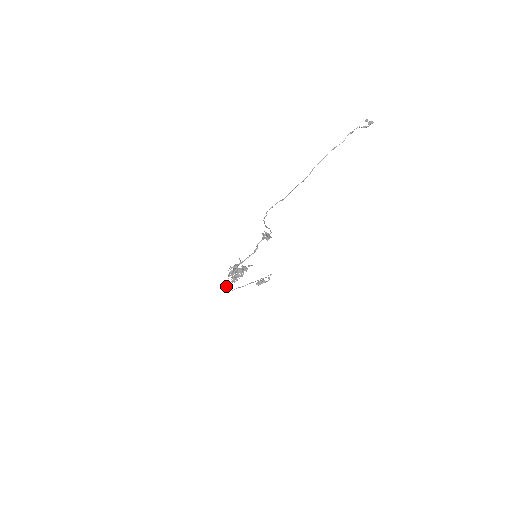
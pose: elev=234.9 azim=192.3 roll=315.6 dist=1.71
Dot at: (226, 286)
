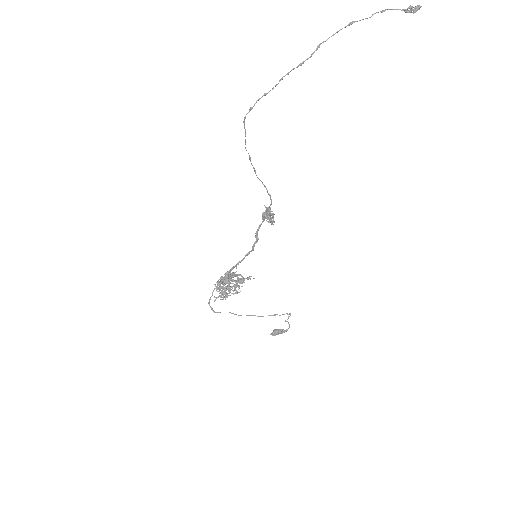
Dot at: (209, 301)
